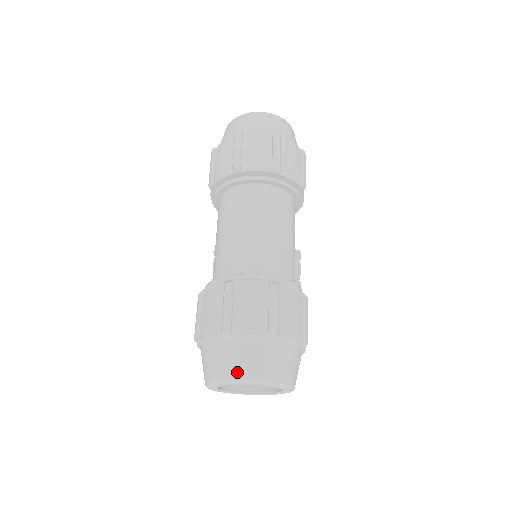
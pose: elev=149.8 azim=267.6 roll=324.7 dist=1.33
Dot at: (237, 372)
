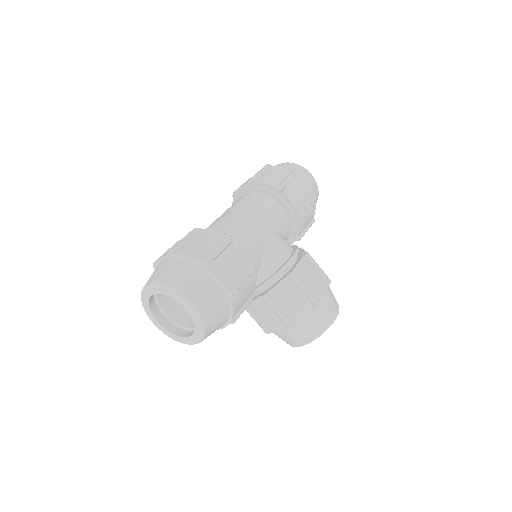
Dot at: (145, 284)
